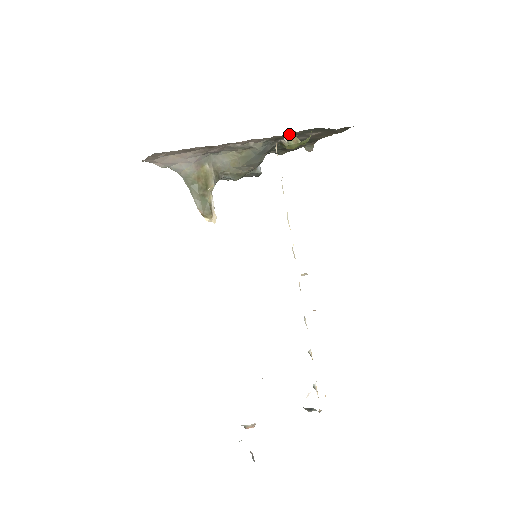
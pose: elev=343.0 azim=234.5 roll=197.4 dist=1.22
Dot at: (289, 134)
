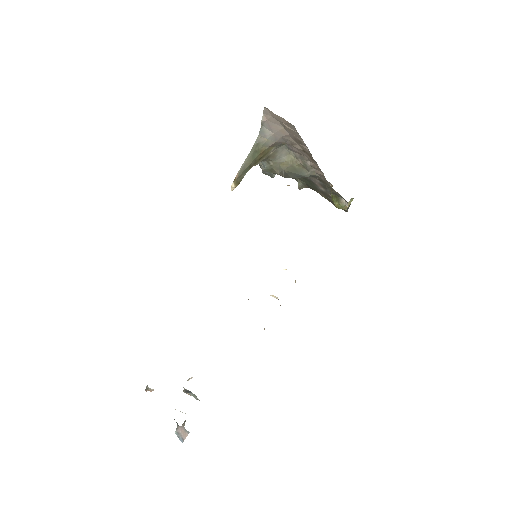
Dot at: occluded
